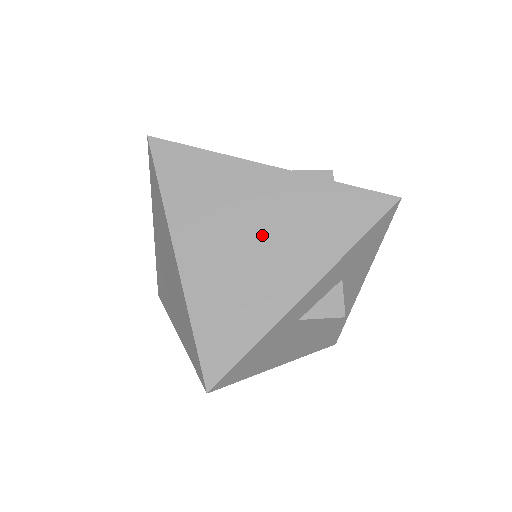
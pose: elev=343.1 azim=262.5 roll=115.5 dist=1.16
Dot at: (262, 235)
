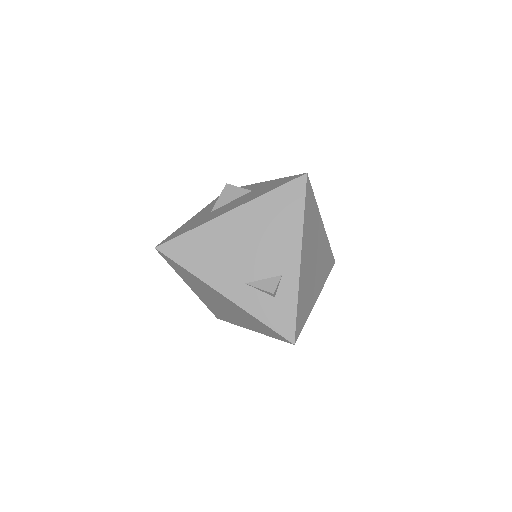
Dot at: (226, 308)
